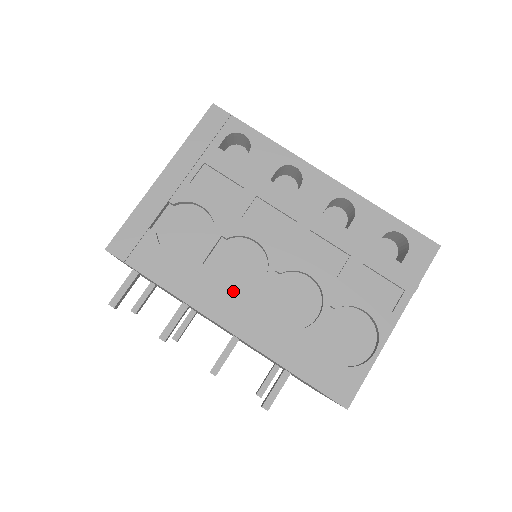
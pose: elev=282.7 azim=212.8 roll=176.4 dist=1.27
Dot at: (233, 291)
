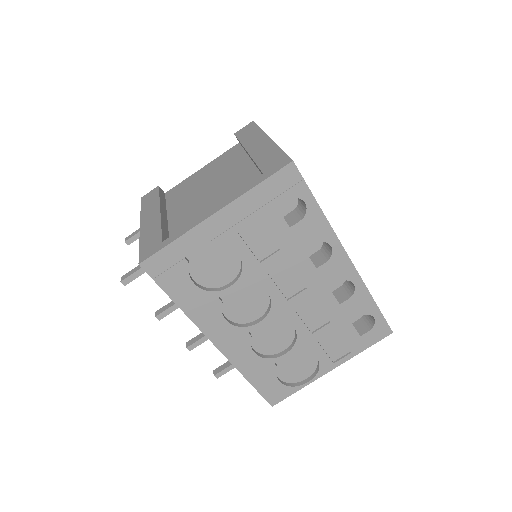
Dot at: (232, 320)
